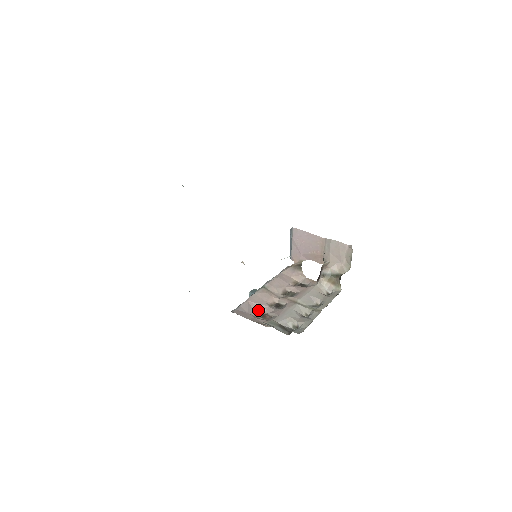
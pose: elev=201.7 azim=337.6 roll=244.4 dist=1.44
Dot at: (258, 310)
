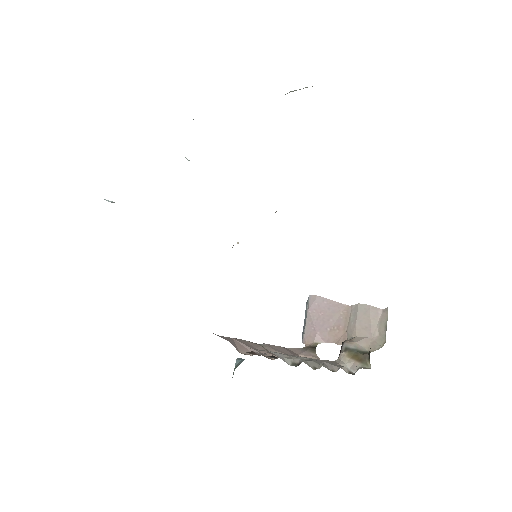
Dot at: (244, 350)
